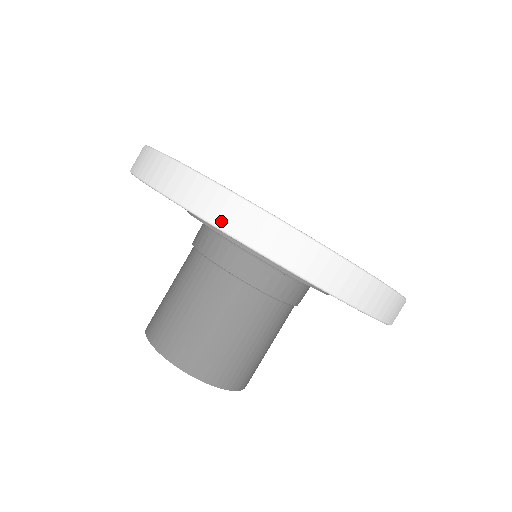
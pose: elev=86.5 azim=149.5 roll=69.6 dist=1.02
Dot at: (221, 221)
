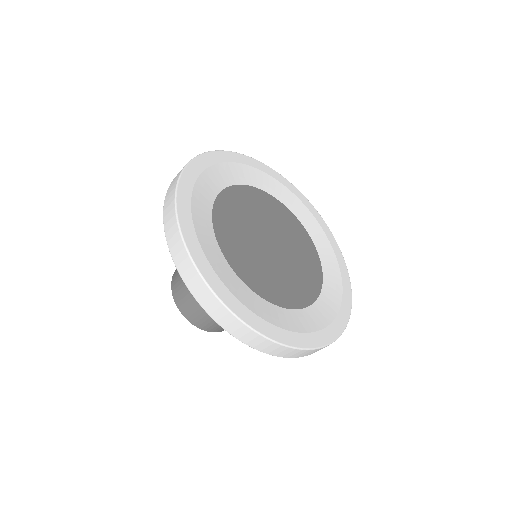
Dot at: (189, 285)
